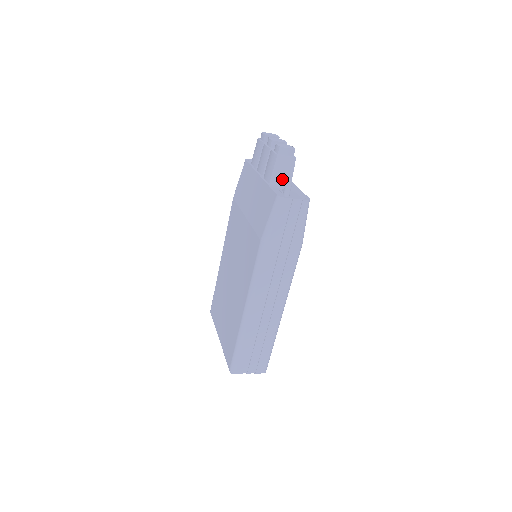
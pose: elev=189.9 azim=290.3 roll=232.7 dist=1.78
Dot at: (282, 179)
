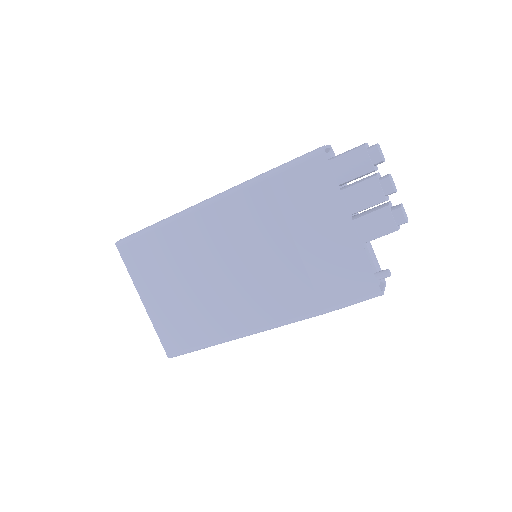
Dot at: occluded
